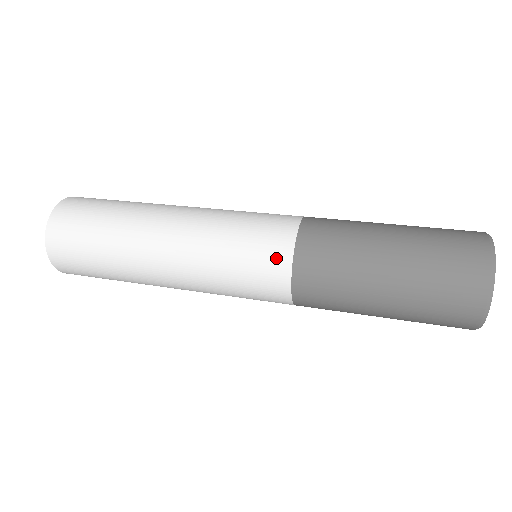
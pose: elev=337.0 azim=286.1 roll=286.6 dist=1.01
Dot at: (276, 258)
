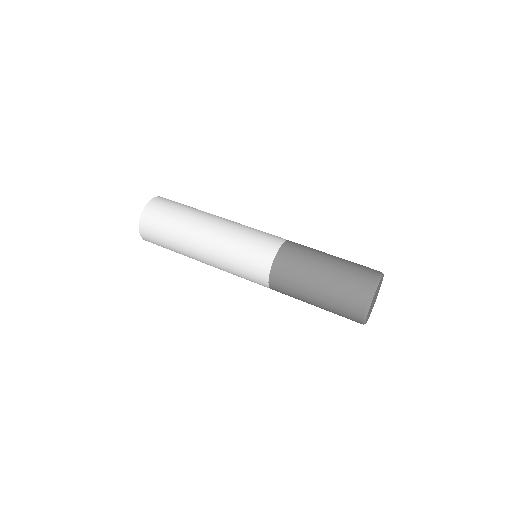
Dot at: (262, 266)
